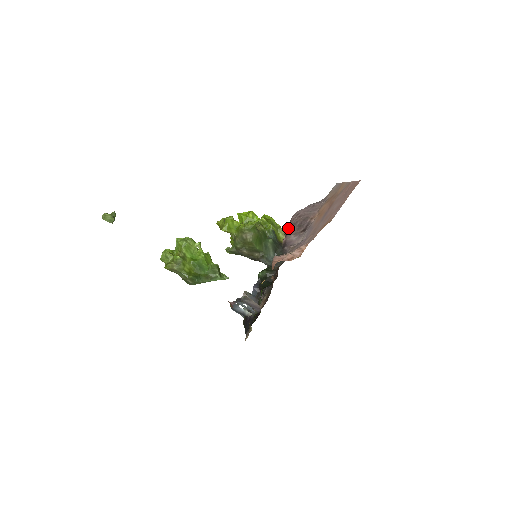
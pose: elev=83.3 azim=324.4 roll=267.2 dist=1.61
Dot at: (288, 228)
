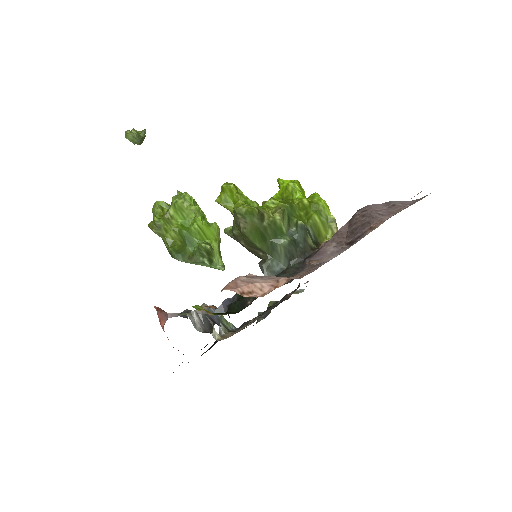
Dot at: (341, 228)
